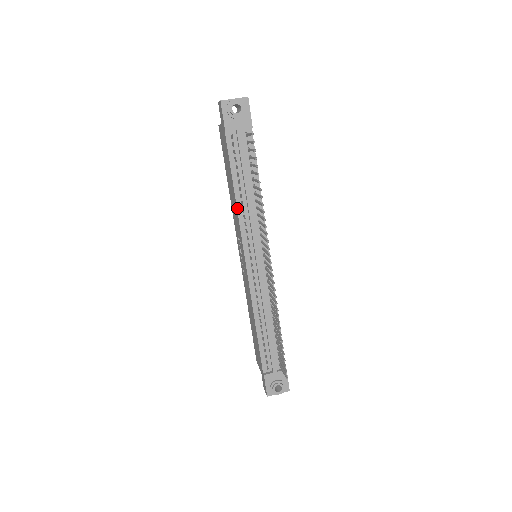
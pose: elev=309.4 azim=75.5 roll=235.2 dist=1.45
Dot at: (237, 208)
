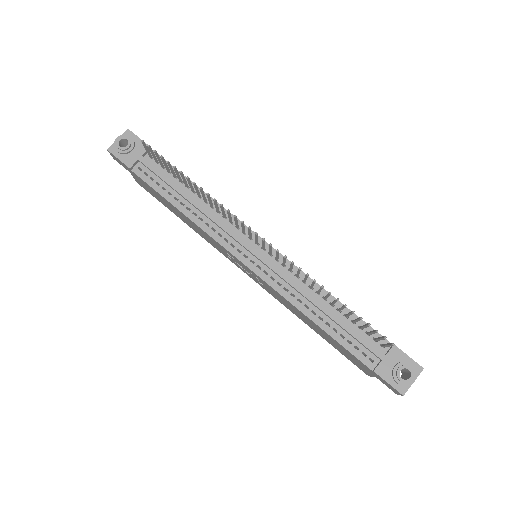
Dot at: (193, 222)
